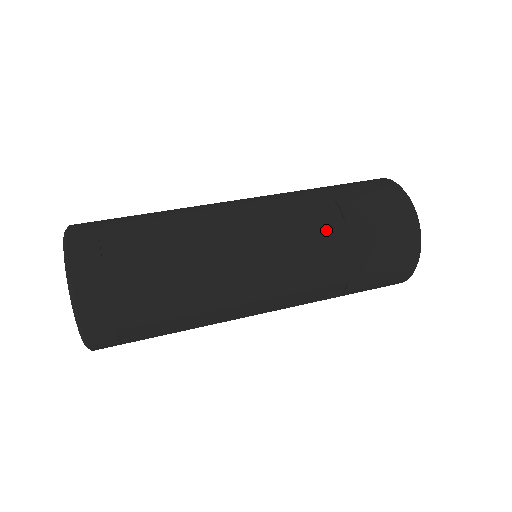
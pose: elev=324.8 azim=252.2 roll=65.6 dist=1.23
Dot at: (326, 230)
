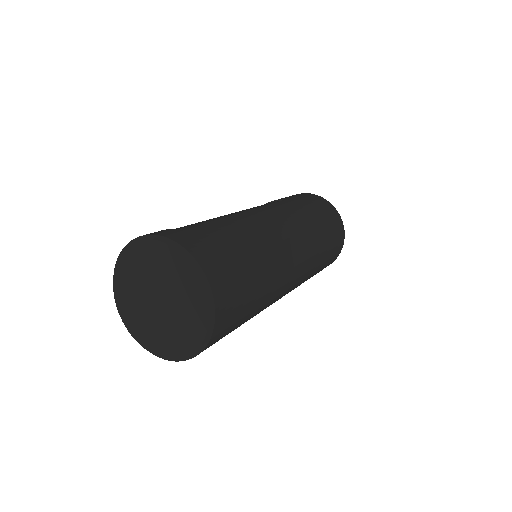
Dot at: (279, 202)
